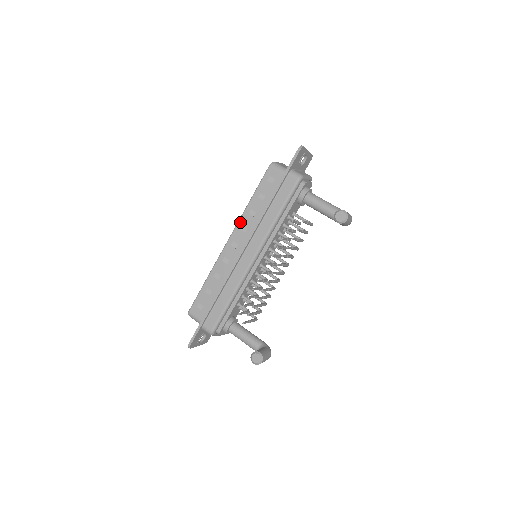
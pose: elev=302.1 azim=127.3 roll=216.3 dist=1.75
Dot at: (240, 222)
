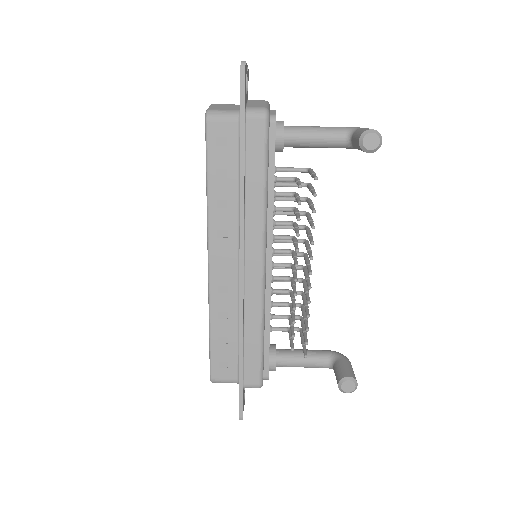
Dot at: (211, 227)
